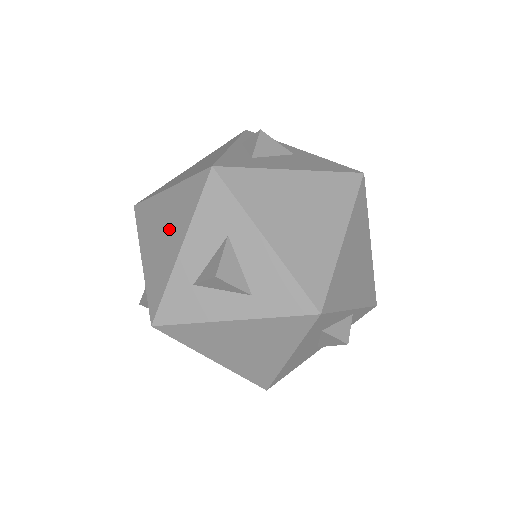
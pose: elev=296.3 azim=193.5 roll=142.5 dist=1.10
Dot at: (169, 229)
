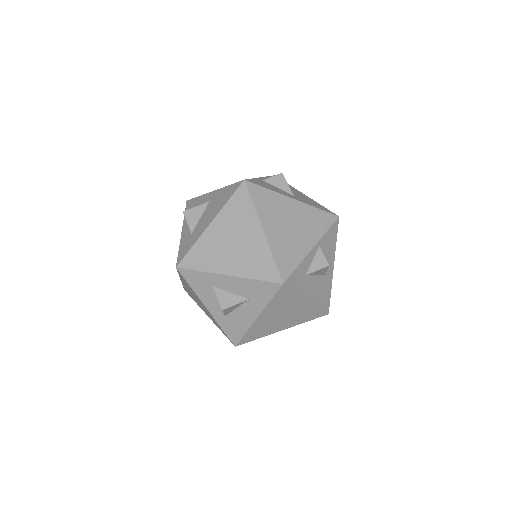
Dot at: (237, 252)
